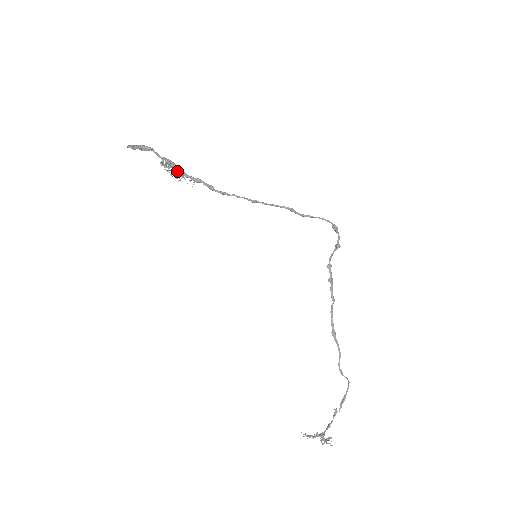
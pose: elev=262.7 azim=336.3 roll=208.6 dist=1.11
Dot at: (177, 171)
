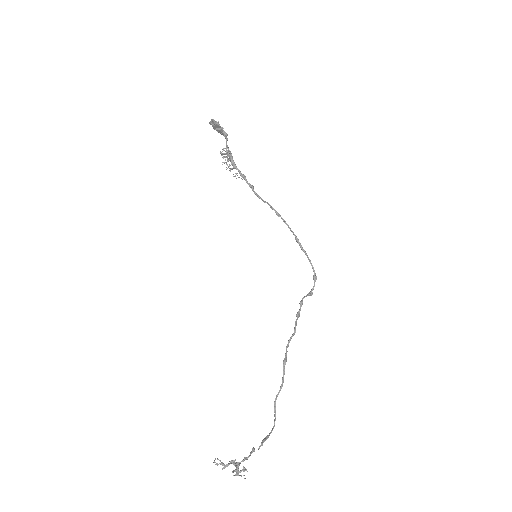
Dot at: (231, 162)
